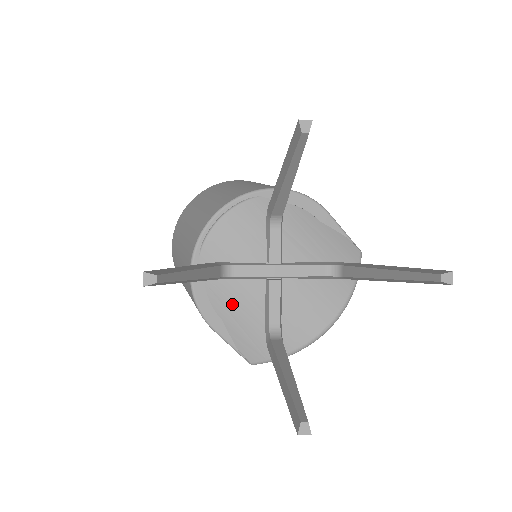
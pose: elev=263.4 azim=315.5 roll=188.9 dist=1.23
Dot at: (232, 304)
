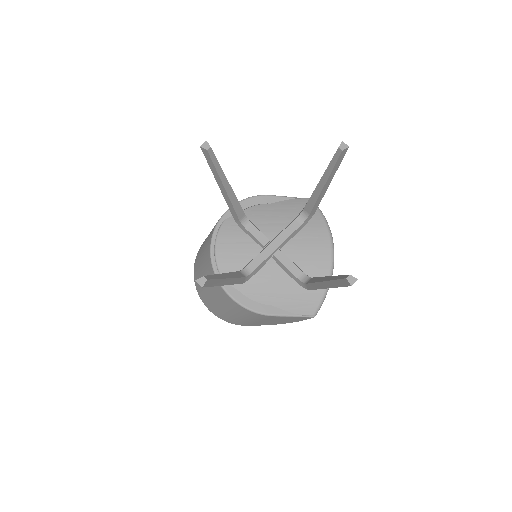
Dot at: (268, 290)
